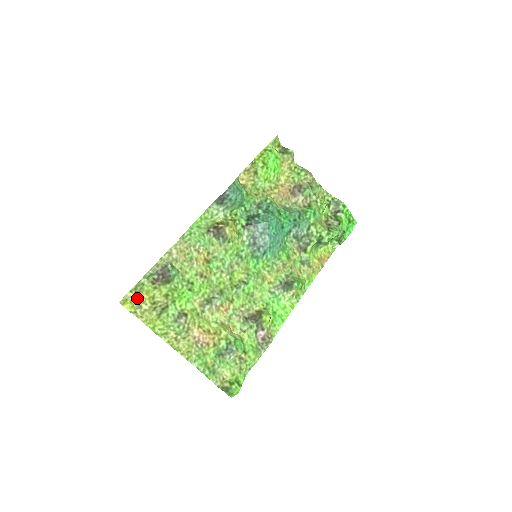
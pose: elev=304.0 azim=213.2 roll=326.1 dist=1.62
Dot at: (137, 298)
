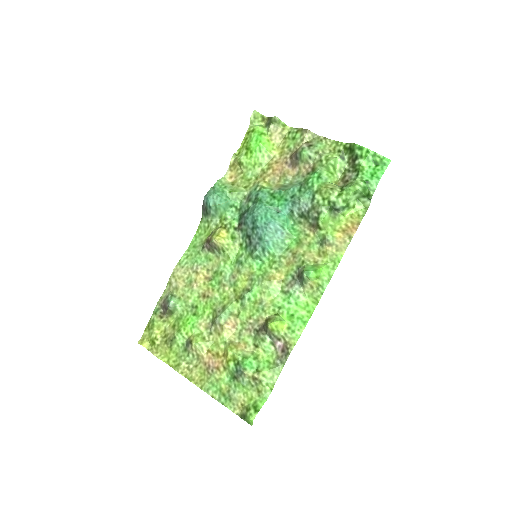
Dot at: (151, 335)
